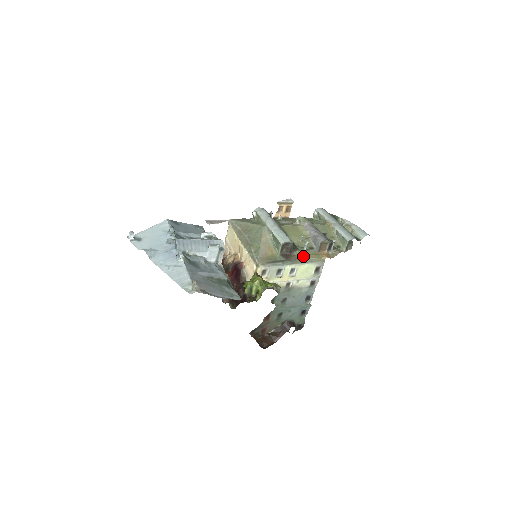
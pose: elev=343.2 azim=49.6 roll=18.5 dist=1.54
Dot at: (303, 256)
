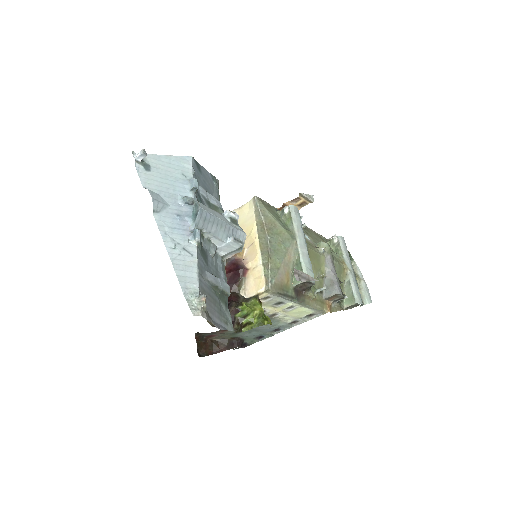
Dot at: (311, 299)
